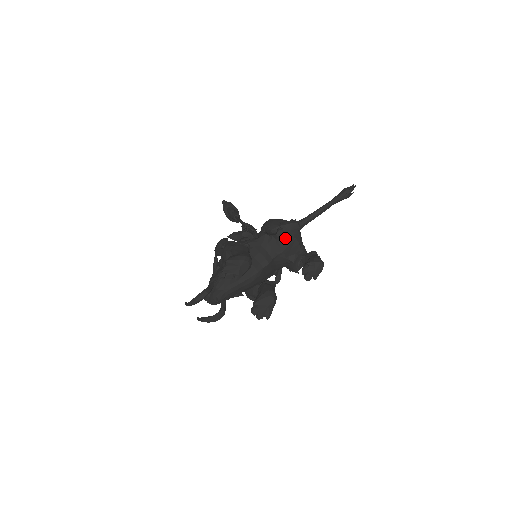
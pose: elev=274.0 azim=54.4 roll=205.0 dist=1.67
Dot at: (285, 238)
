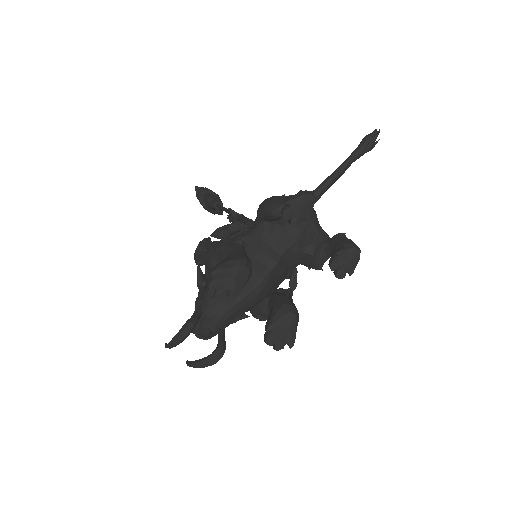
Dot at: (296, 220)
